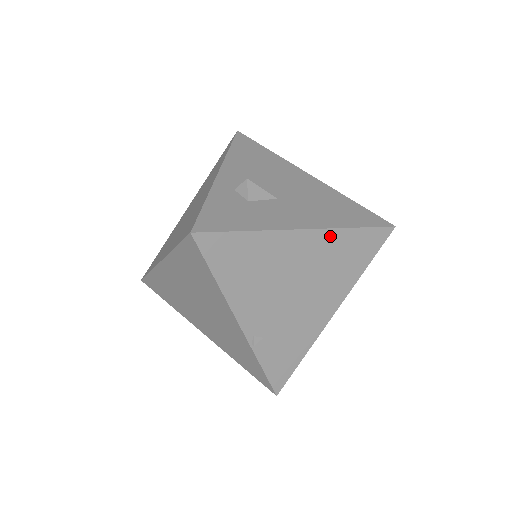
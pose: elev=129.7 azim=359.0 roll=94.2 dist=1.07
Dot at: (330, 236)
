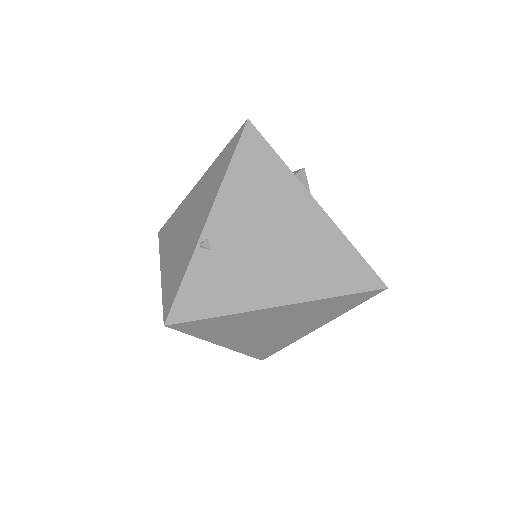
Dot at: (331, 230)
